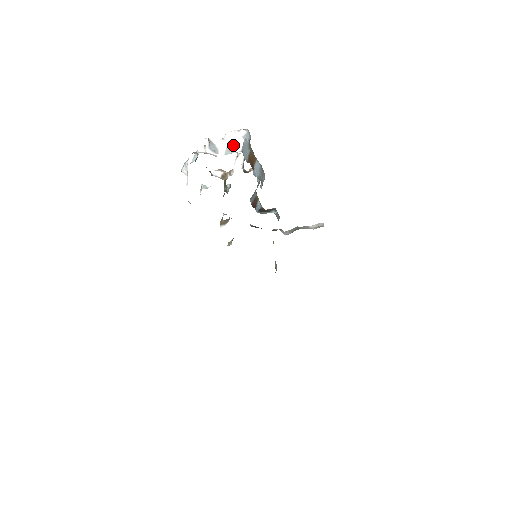
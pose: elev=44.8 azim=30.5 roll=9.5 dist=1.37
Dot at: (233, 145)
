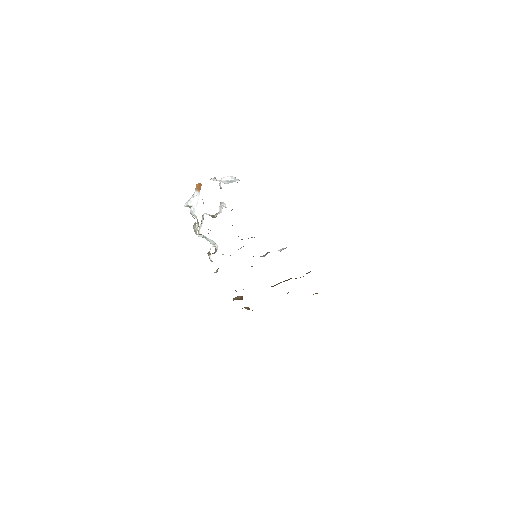
Dot at: (232, 181)
